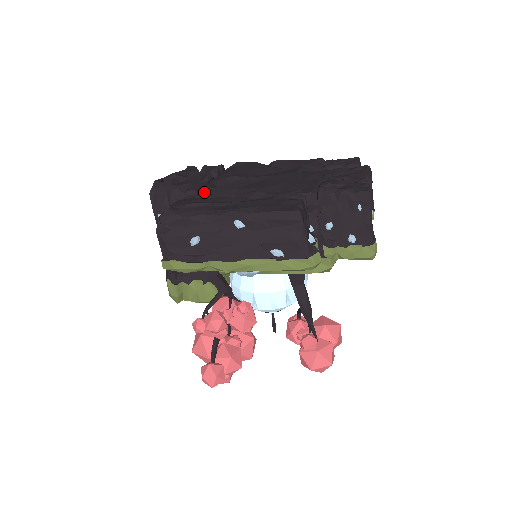
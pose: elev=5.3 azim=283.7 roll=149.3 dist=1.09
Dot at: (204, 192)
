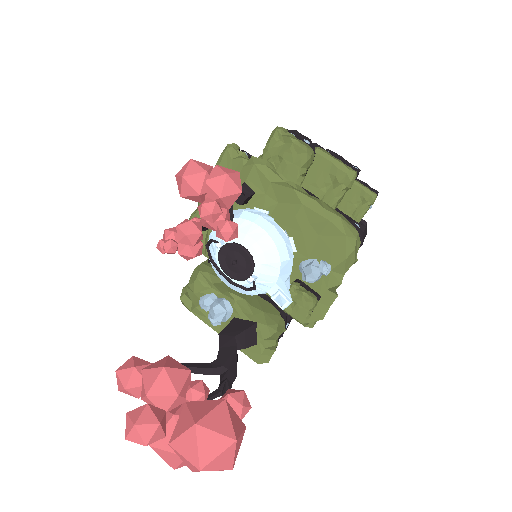
Dot at: occluded
